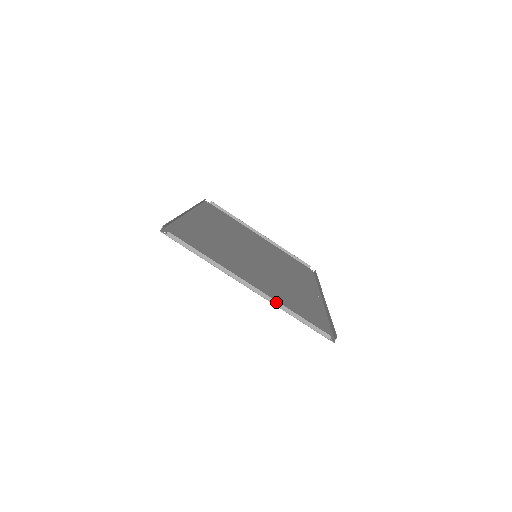
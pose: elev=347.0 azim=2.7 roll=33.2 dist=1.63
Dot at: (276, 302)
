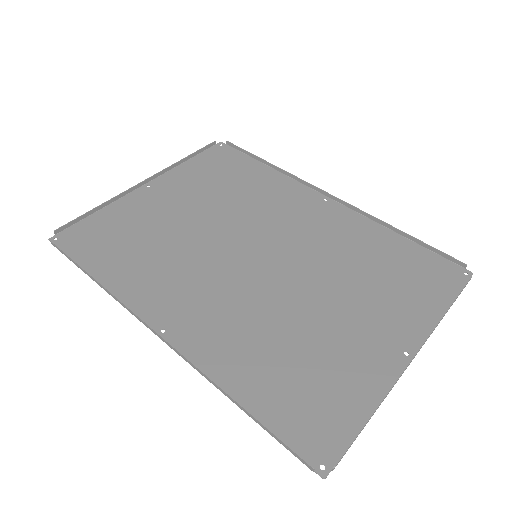
Dot at: occluded
